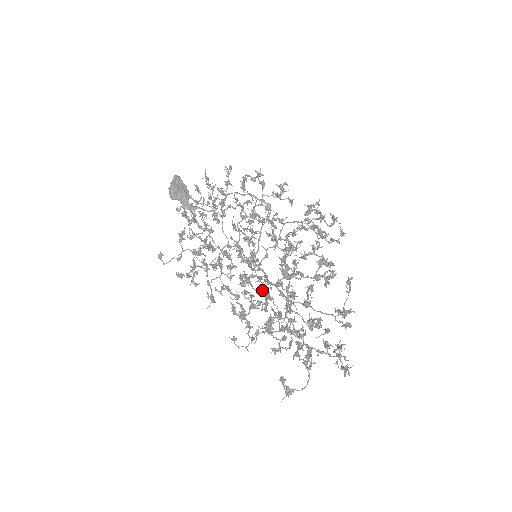
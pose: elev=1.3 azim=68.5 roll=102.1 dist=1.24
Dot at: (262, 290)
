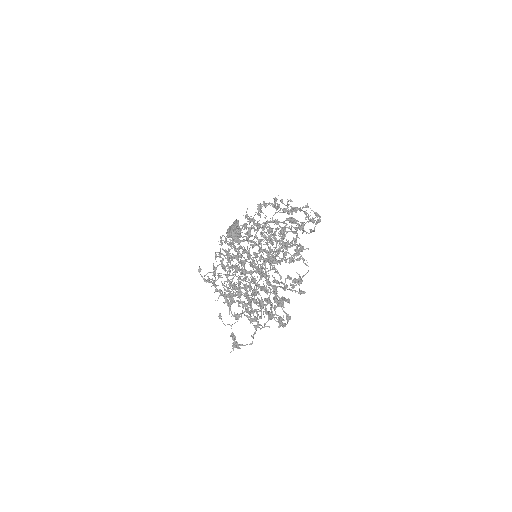
Dot at: occluded
